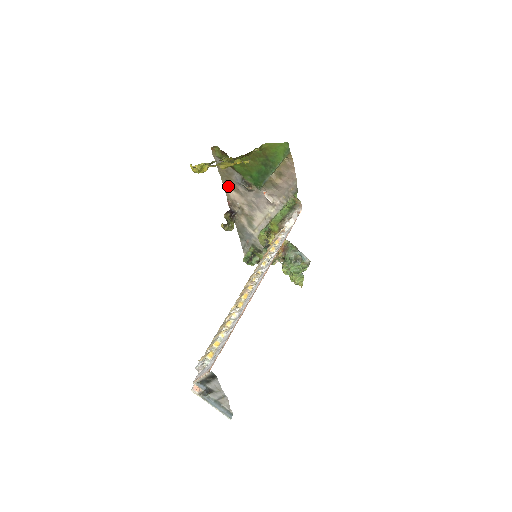
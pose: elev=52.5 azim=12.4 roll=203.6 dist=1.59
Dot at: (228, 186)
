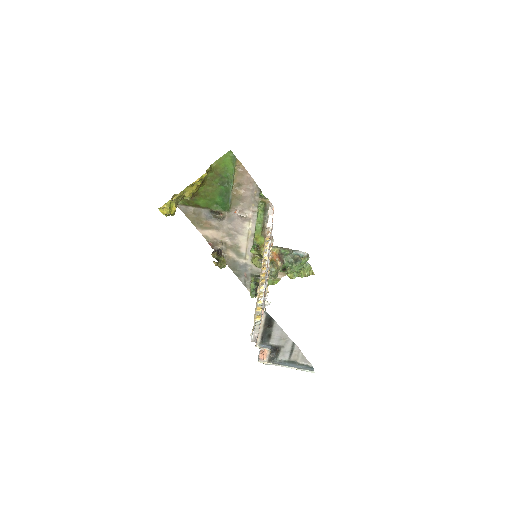
Dot at: (202, 228)
